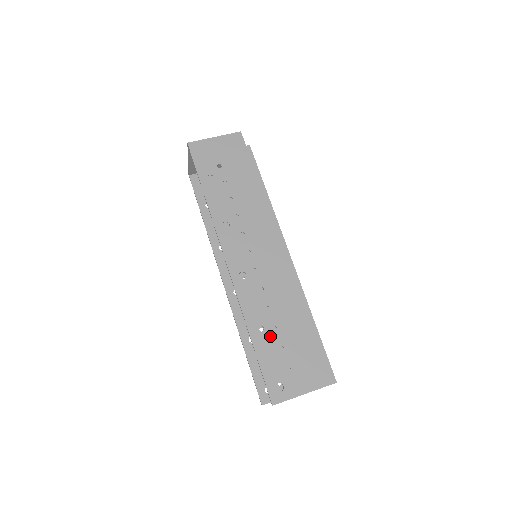
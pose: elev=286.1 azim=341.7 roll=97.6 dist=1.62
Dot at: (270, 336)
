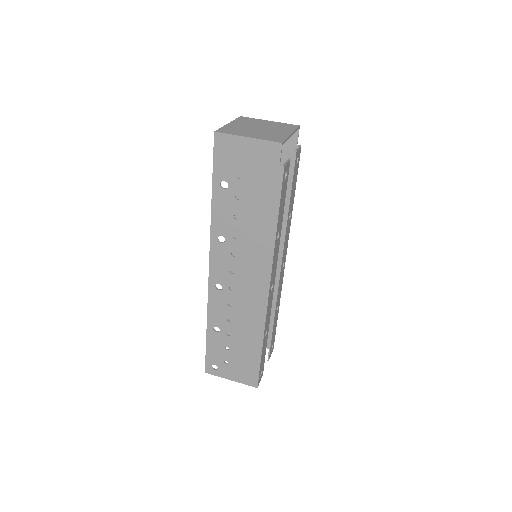
Dot at: (222, 337)
